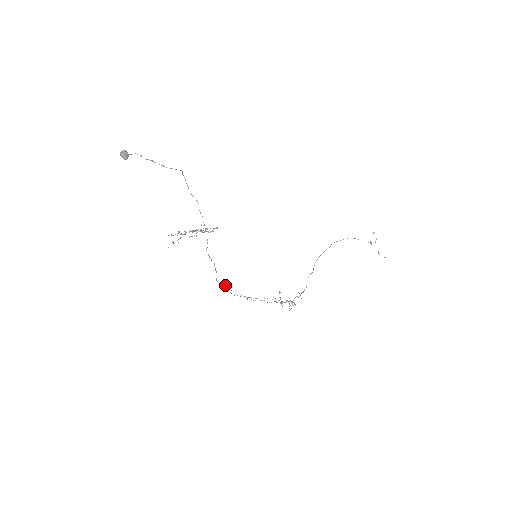
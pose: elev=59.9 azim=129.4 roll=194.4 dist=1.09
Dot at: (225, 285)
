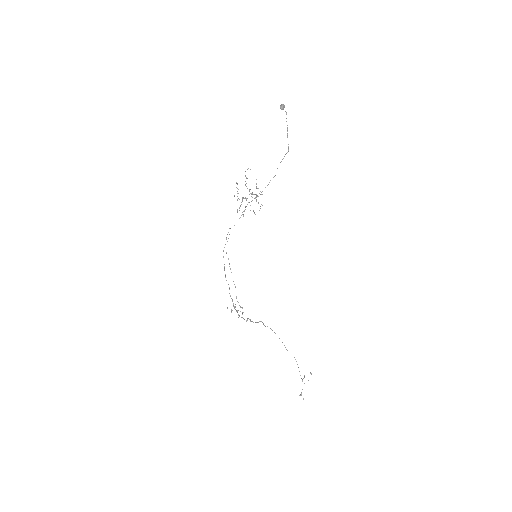
Dot at: (227, 241)
